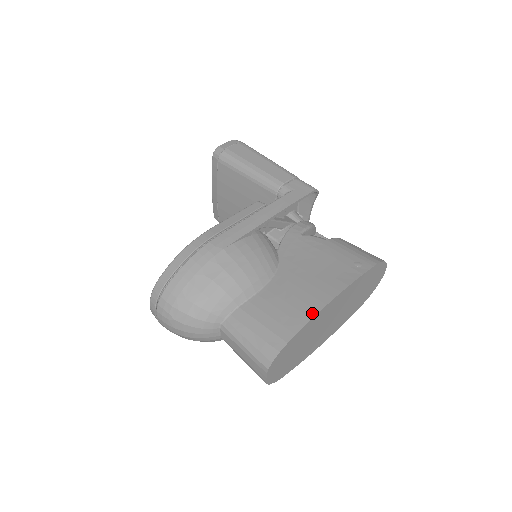
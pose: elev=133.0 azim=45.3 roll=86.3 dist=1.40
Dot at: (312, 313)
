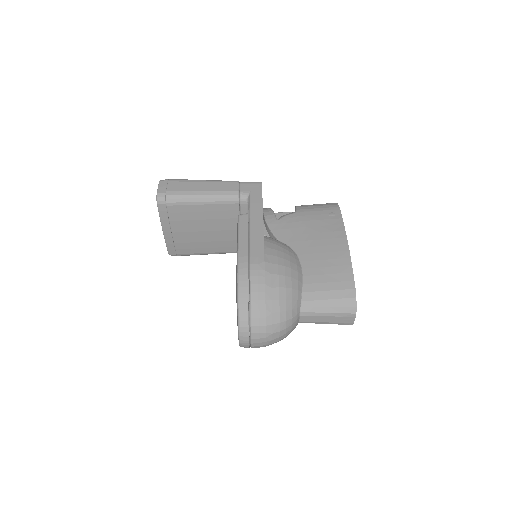
Dot at: (348, 261)
